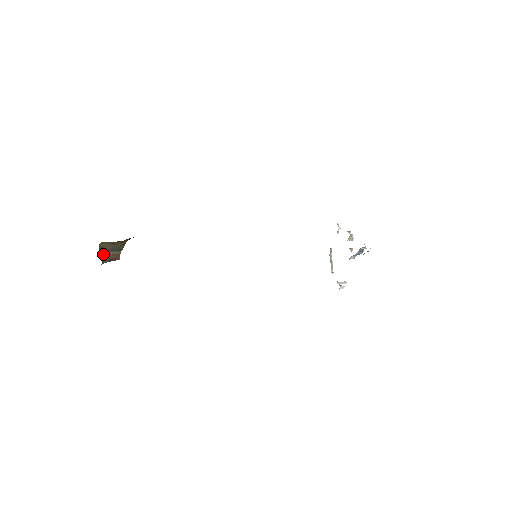
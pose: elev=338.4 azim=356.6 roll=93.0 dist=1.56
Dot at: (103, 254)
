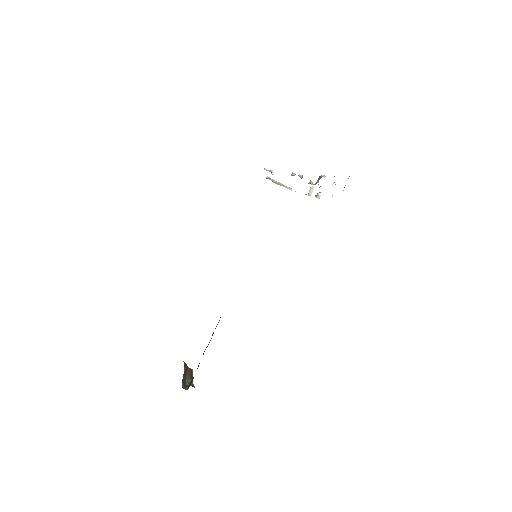
Dot at: (187, 385)
